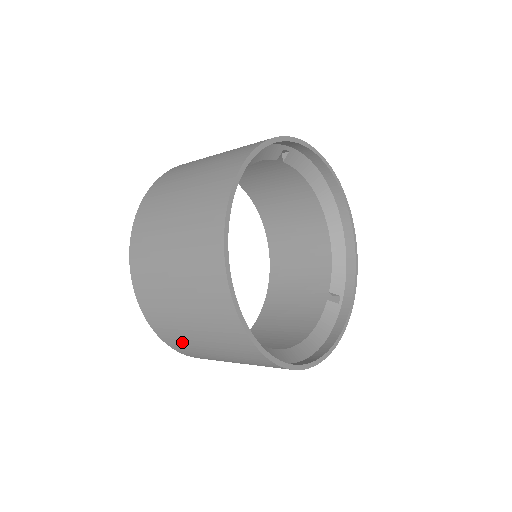
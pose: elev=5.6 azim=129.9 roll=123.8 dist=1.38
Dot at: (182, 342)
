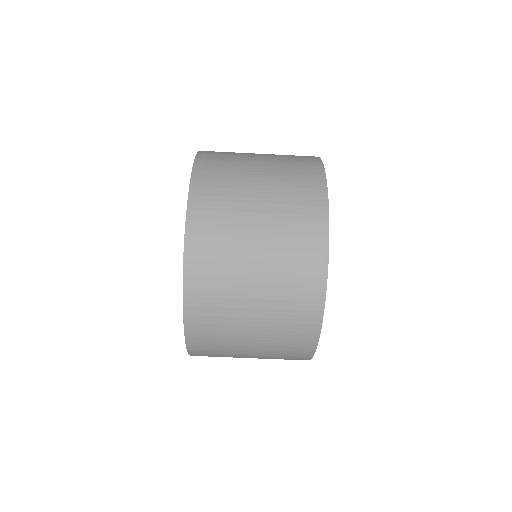
Dot at: (218, 281)
